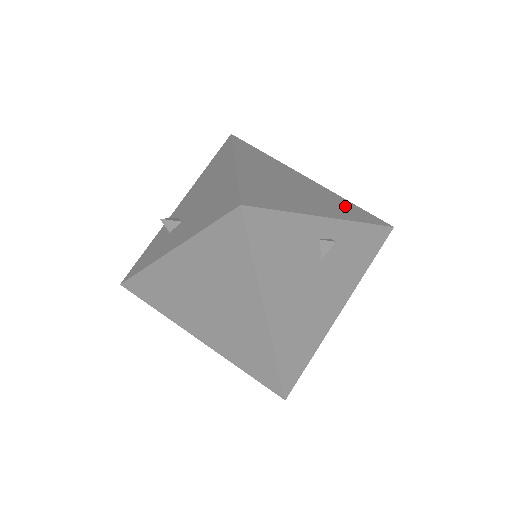
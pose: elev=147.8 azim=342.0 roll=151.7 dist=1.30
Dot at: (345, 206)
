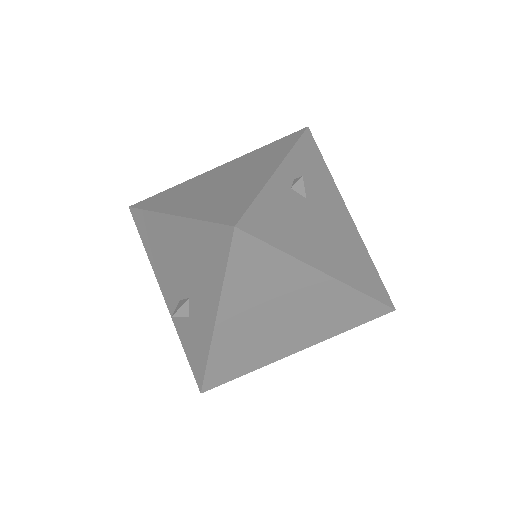
Dot at: (266, 152)
